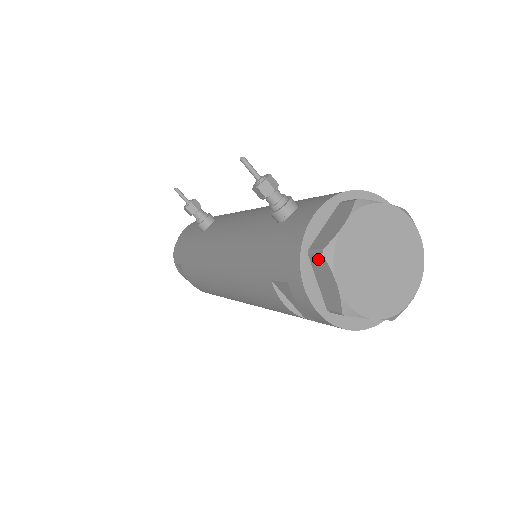
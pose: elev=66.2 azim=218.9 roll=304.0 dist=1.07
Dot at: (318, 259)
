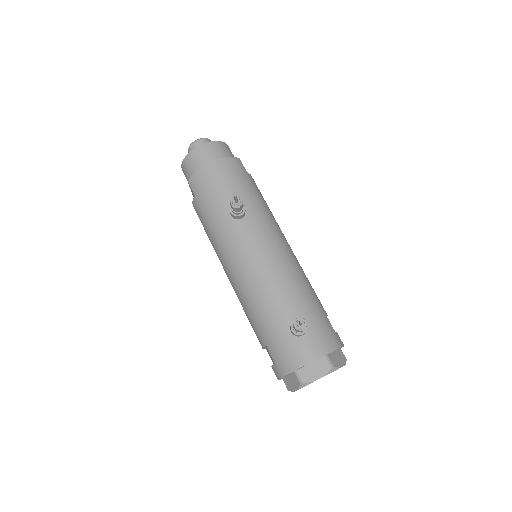
Dot at: (297, 380)
